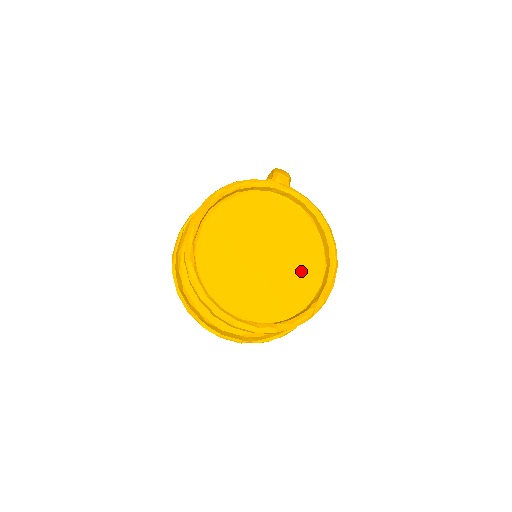
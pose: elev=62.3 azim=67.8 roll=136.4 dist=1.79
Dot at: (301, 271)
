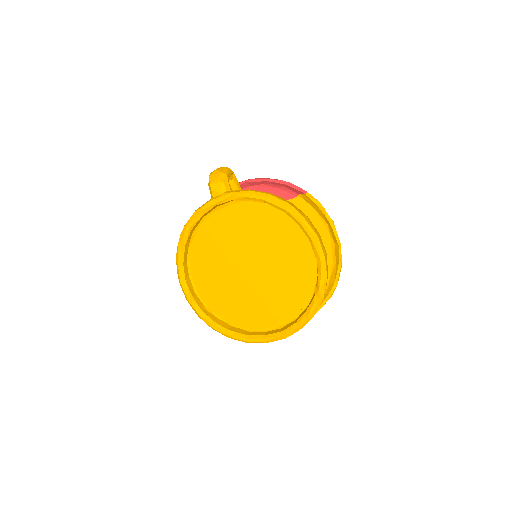
Dot at: (291, 259)
